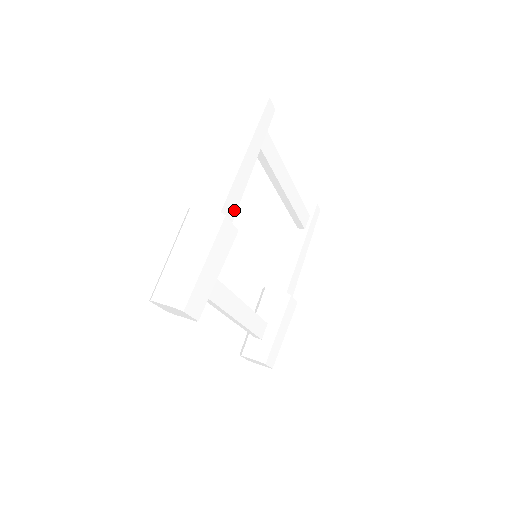
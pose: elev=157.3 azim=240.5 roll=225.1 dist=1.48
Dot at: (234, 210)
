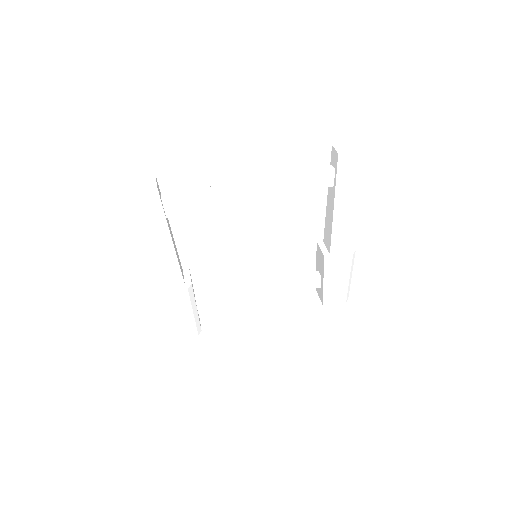
Dot at: (178, 274)
